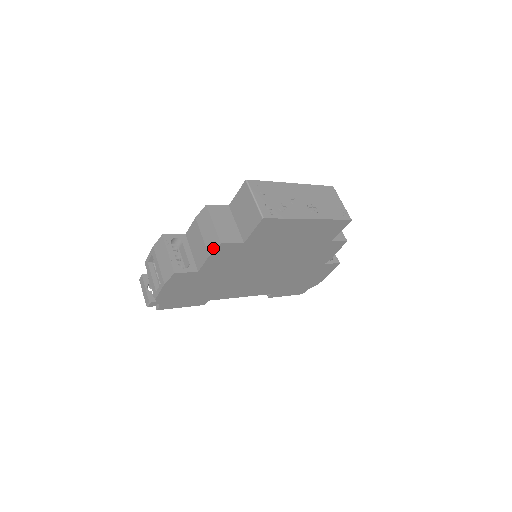
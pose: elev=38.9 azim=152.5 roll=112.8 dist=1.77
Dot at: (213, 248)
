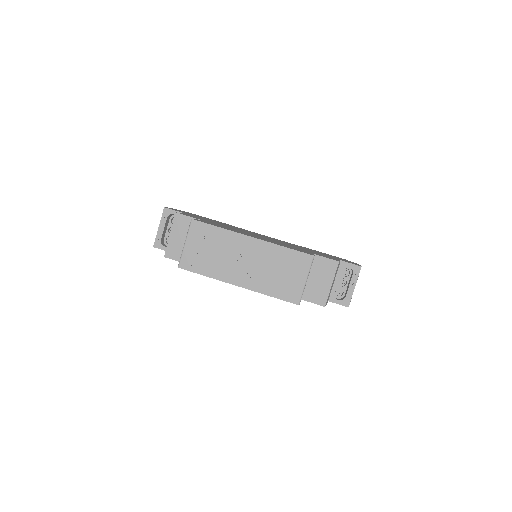
Dot at: occluded
